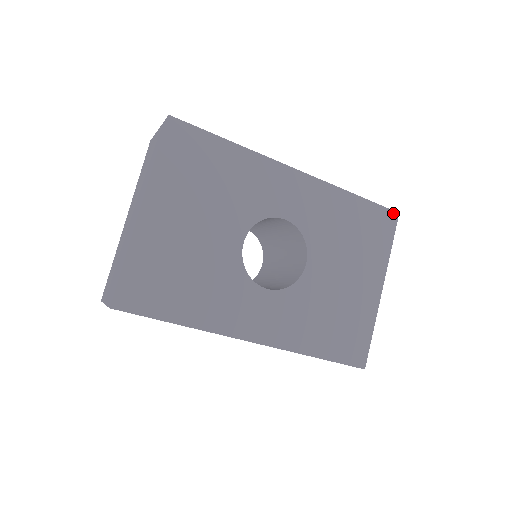
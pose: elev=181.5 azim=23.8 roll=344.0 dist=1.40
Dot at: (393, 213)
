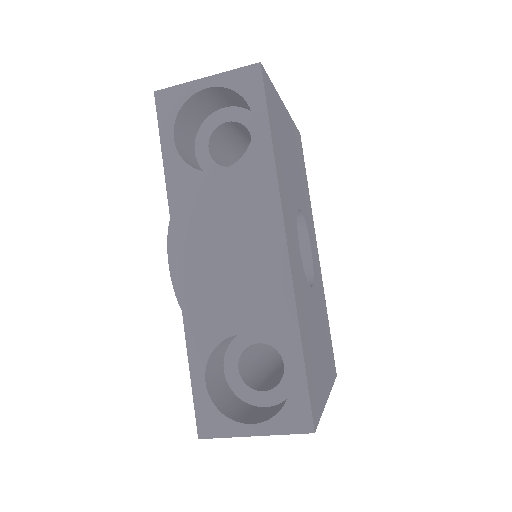
Dot at: (335, 368)
